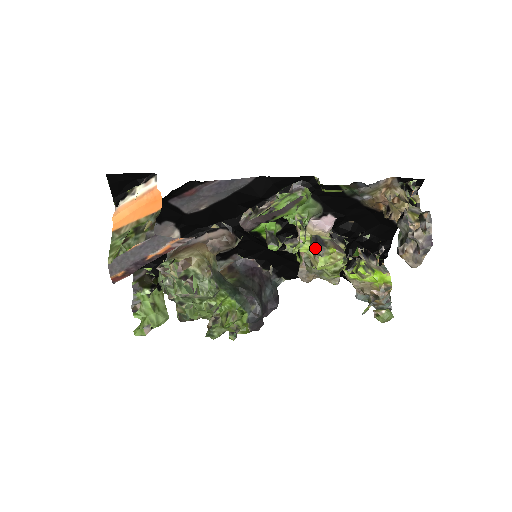
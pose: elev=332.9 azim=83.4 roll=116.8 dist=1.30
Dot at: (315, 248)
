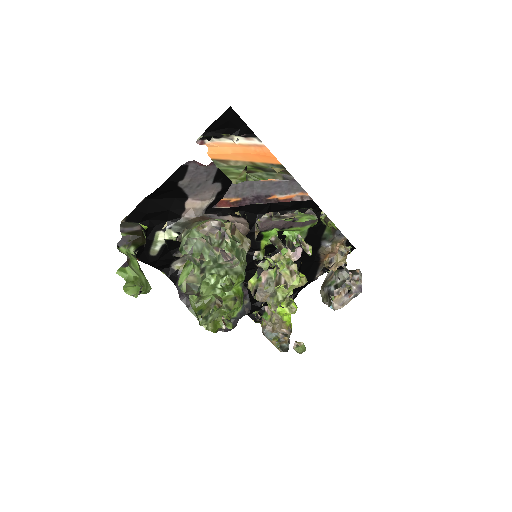
Dot at: (296, 268)
